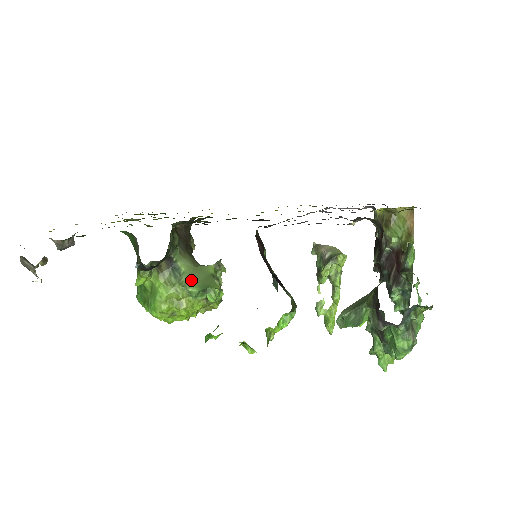
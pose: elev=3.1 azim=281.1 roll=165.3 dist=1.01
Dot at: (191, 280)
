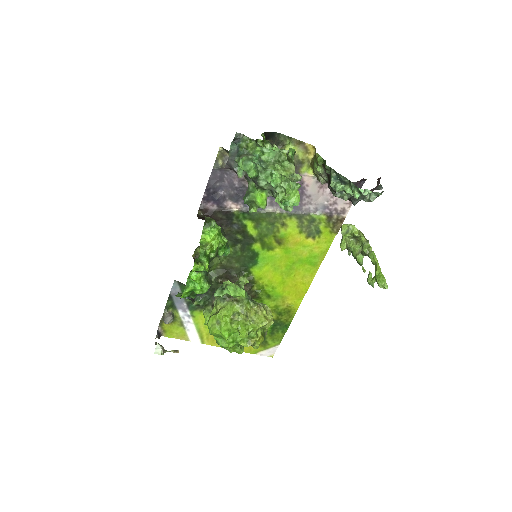
Dot at: occluded
